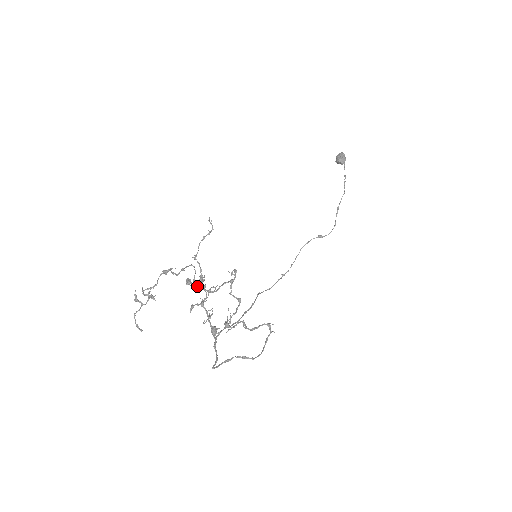
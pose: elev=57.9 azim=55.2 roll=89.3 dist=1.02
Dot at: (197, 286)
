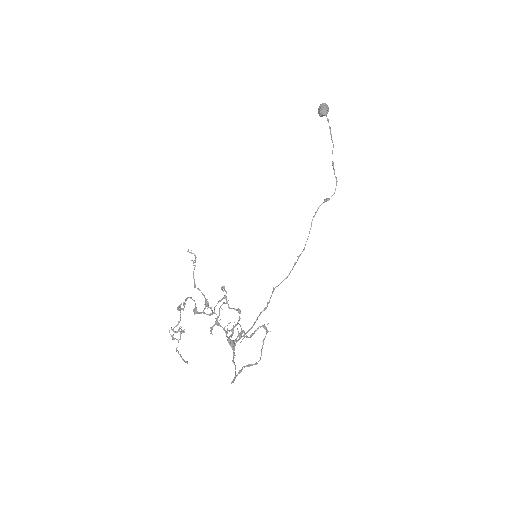
Dot at: (201, 313)
